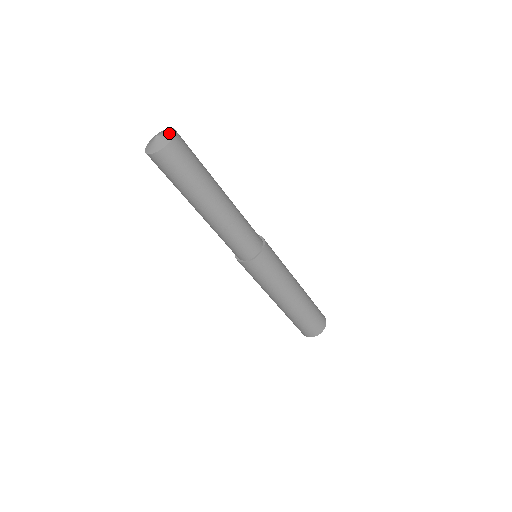
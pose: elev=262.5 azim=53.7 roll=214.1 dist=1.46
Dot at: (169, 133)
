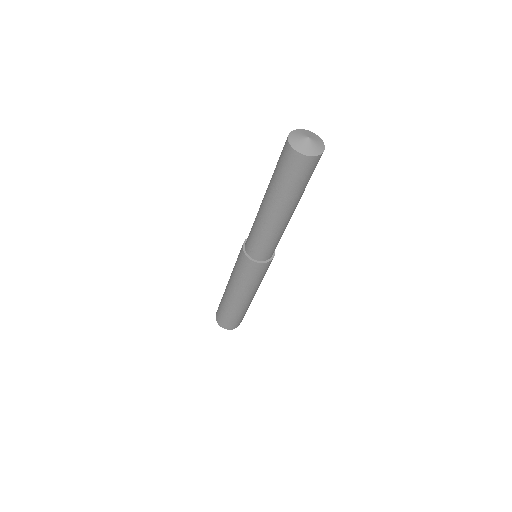
Dot at: (319, 147)
